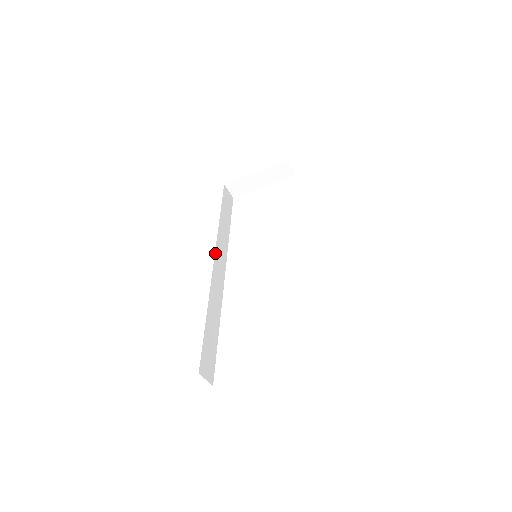
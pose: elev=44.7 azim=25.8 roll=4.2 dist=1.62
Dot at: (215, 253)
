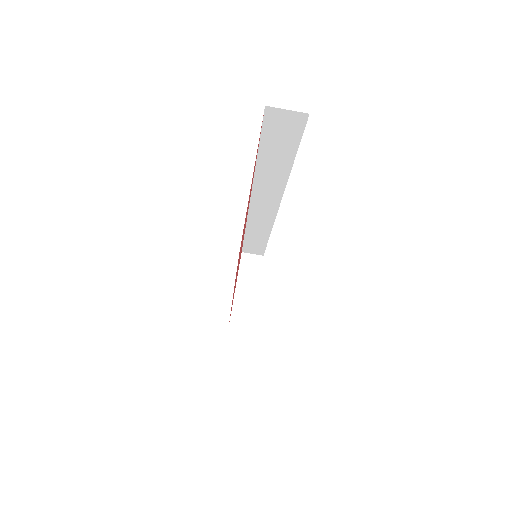
Dot at: occluded
